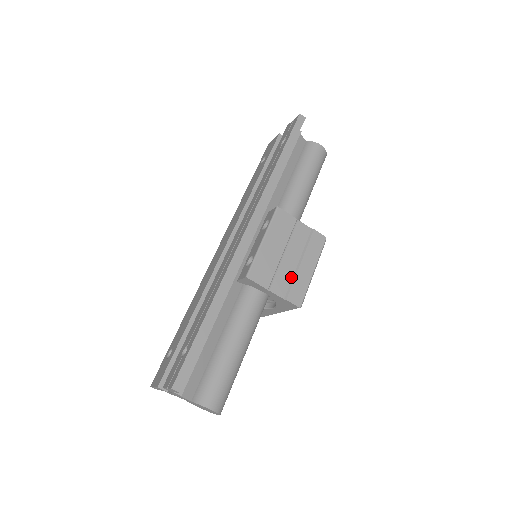
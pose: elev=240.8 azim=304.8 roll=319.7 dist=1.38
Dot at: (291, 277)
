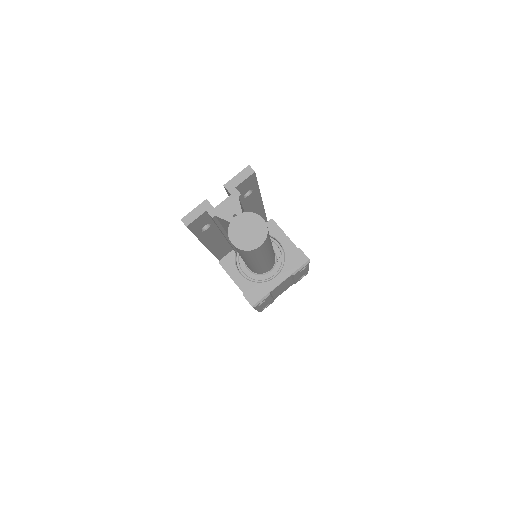
Dot at: occluded
